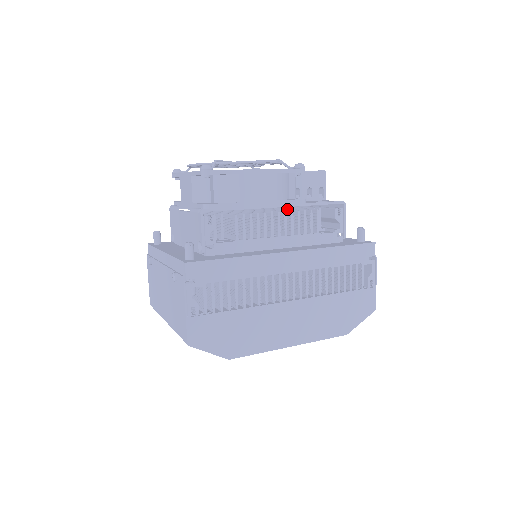
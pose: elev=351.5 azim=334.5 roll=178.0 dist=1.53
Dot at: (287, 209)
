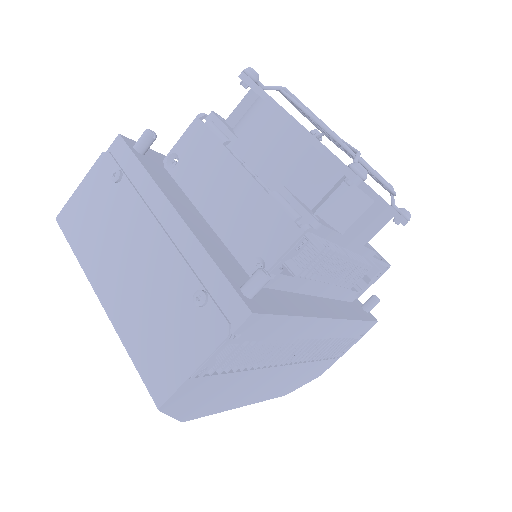
Dot at: occluded
